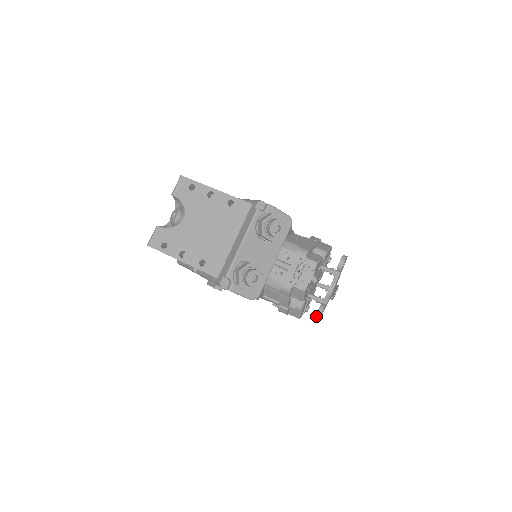
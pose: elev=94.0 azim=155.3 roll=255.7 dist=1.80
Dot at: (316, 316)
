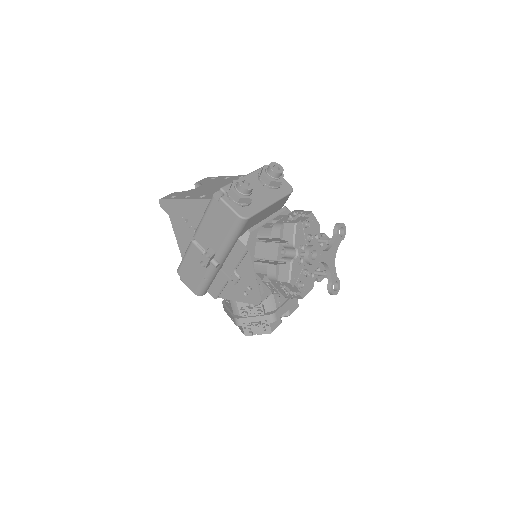
Dot at: (306, 250)
